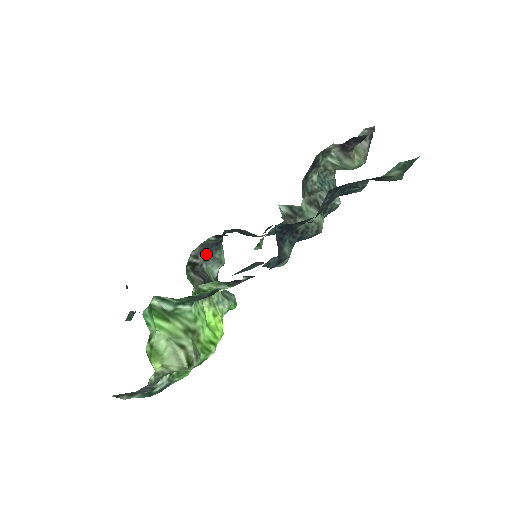
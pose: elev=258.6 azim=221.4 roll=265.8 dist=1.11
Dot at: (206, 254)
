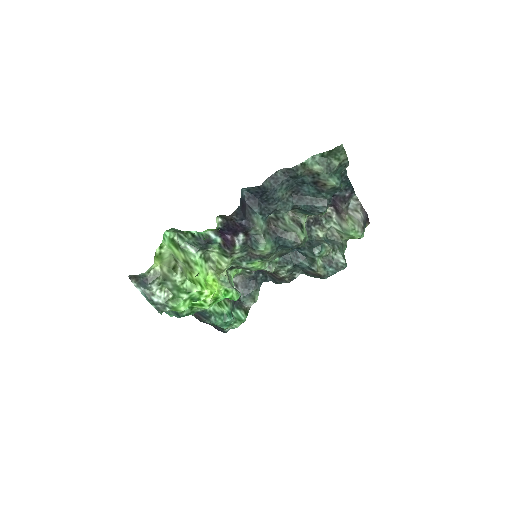
Dot at: (245, 289)
